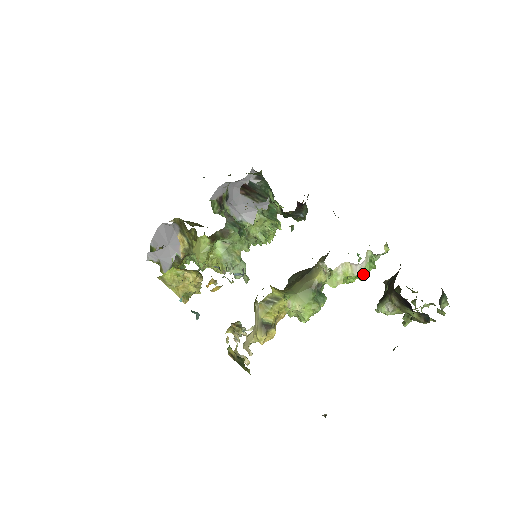
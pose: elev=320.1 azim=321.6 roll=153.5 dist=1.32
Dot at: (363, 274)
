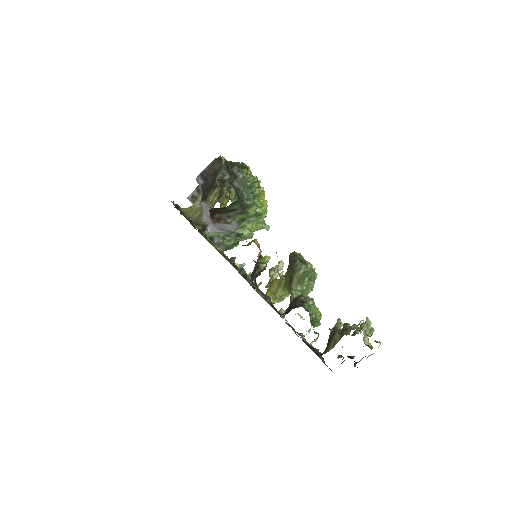
Dot at: occluded
